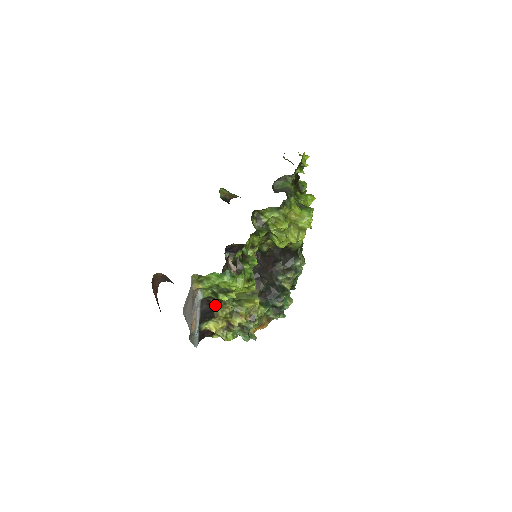
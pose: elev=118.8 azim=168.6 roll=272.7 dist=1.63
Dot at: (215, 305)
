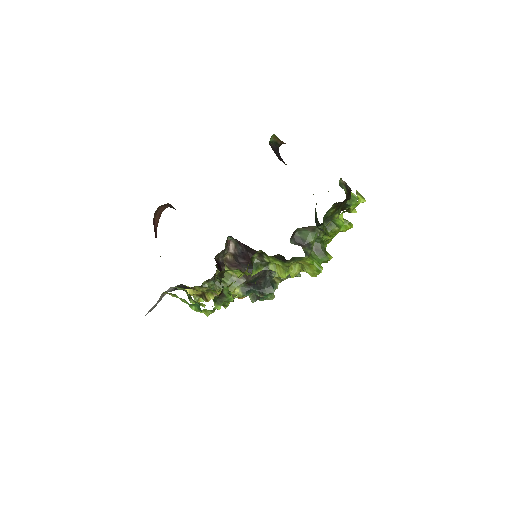
Dot at: occluded
